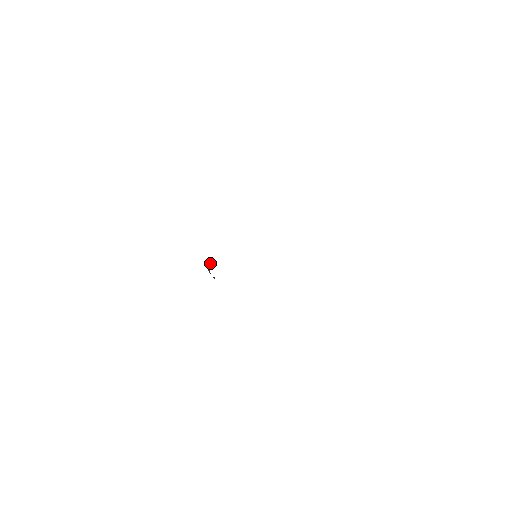
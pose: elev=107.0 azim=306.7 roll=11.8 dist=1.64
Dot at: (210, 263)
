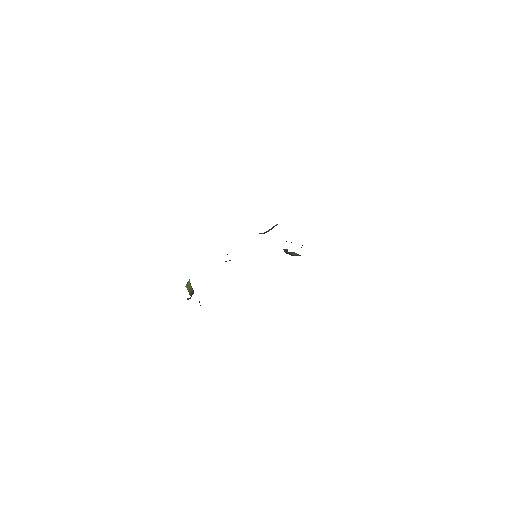
Dot at: (190, 285)
